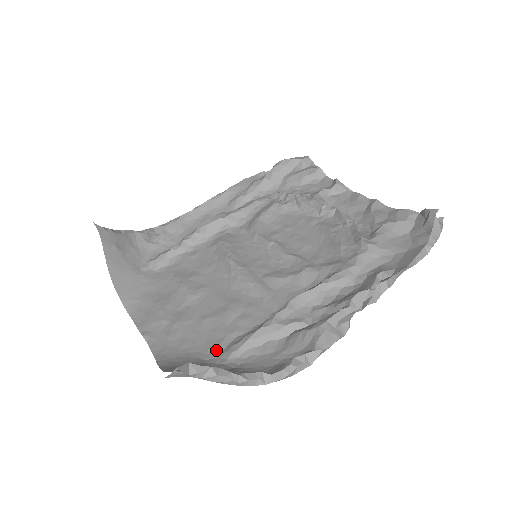
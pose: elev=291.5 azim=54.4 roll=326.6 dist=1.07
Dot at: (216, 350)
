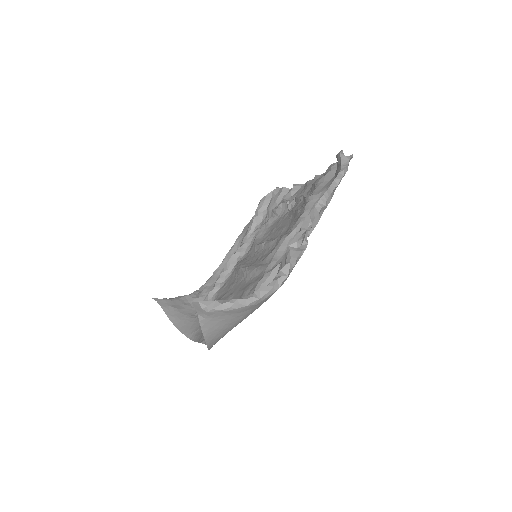
Dot at: occluded
